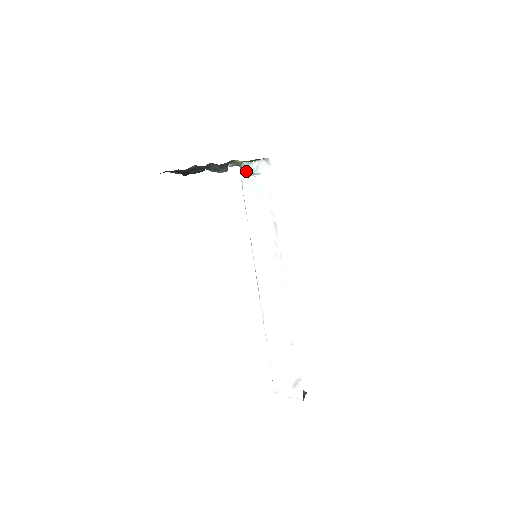
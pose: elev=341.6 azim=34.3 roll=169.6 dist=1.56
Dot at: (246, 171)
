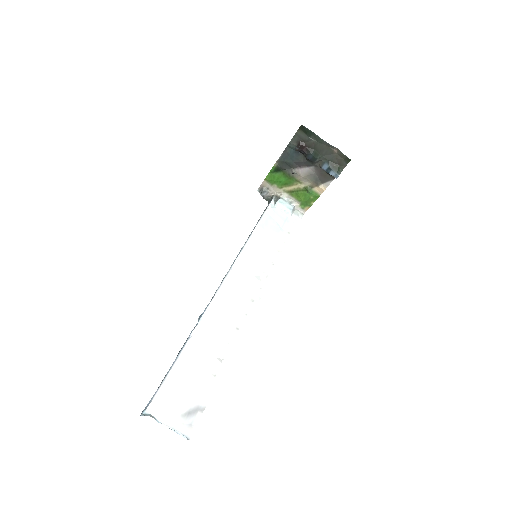
Dot at: (283, 203)
